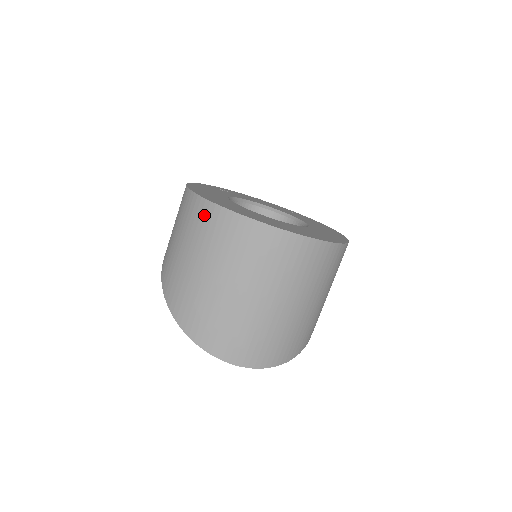
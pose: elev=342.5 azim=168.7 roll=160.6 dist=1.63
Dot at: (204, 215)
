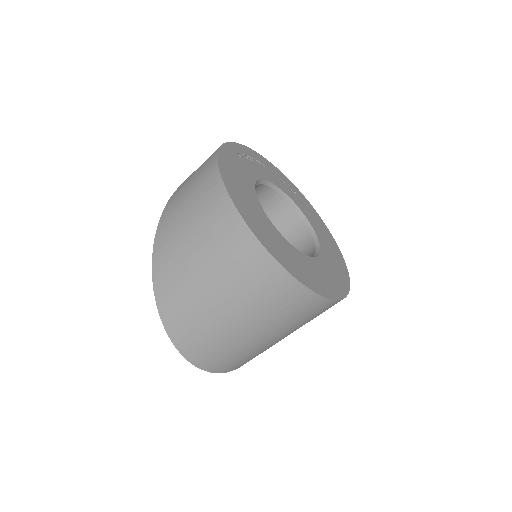
Dot at: (243, 249)
